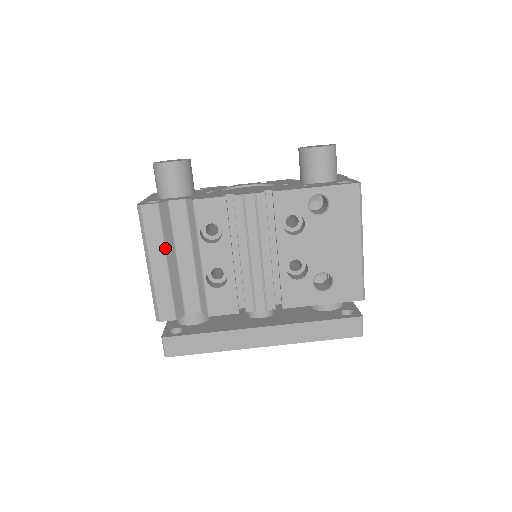
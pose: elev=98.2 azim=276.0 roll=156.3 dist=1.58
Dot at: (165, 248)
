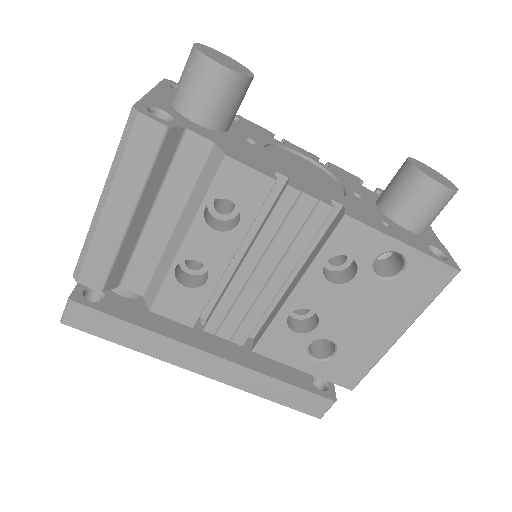
Dot at: (141, 196)
